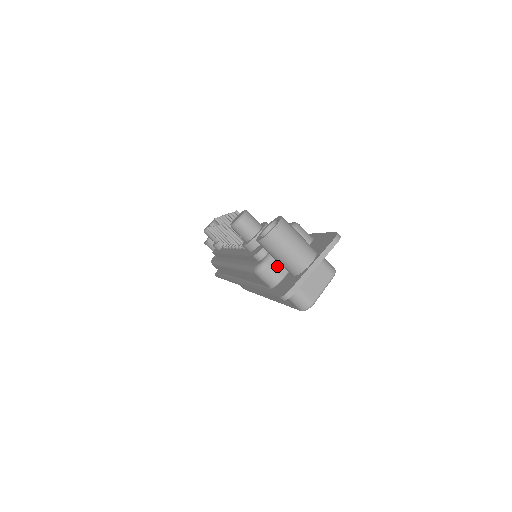
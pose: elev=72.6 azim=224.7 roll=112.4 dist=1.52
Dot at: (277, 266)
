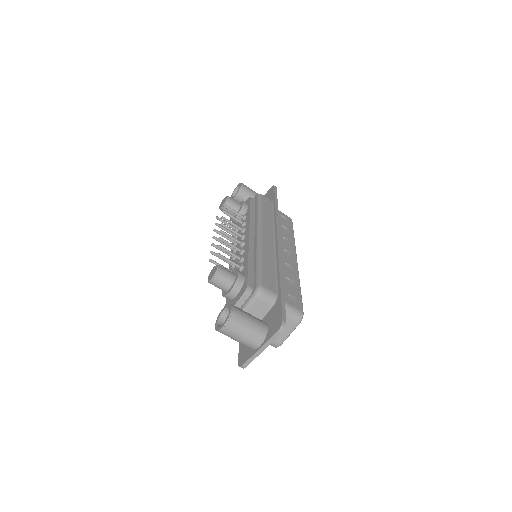
Dot at: occluded
